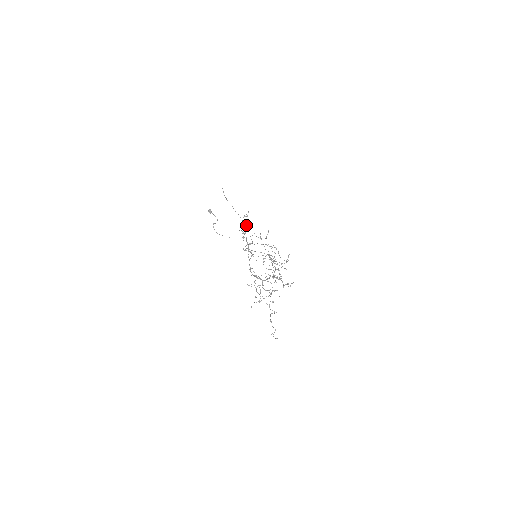
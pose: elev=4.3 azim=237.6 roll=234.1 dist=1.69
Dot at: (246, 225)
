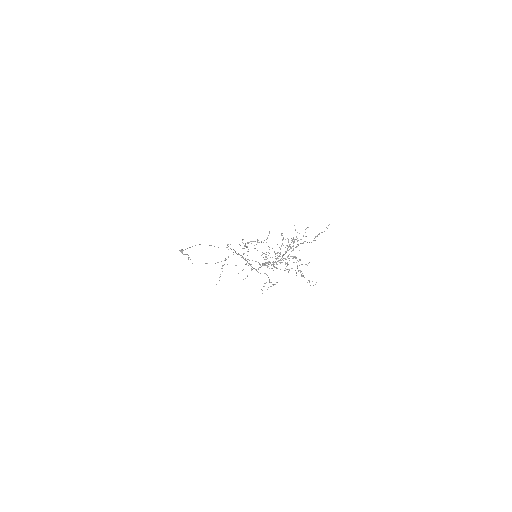
Dot at: occluded
